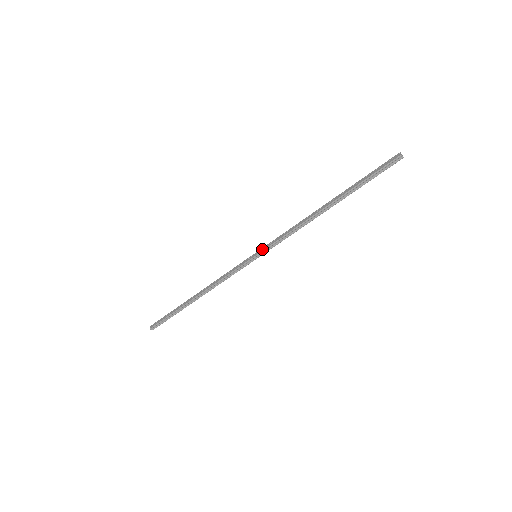
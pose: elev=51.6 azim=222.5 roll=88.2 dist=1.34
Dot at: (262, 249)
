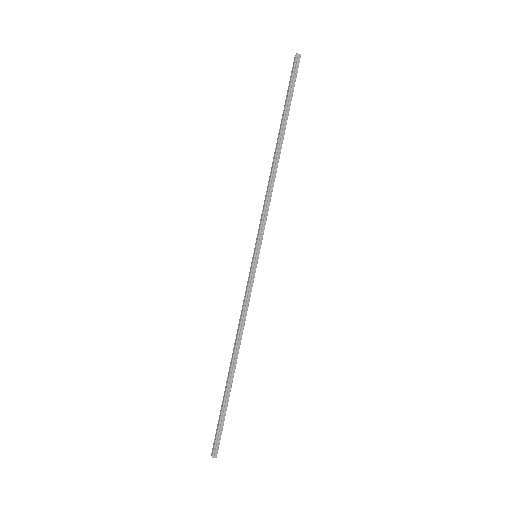
Dot at: (256, 243)
